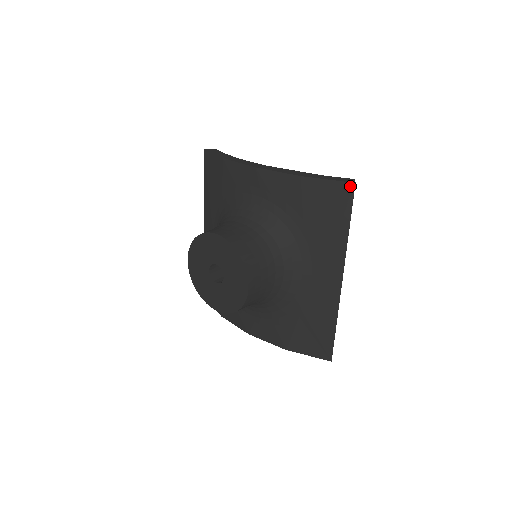
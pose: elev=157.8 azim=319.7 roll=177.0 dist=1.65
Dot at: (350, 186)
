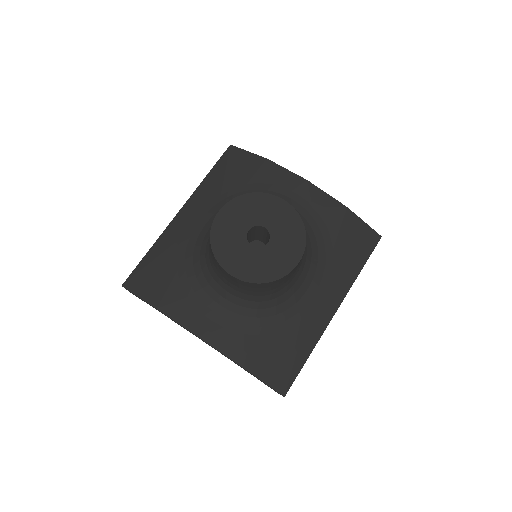
Dot at: (377, 236)
